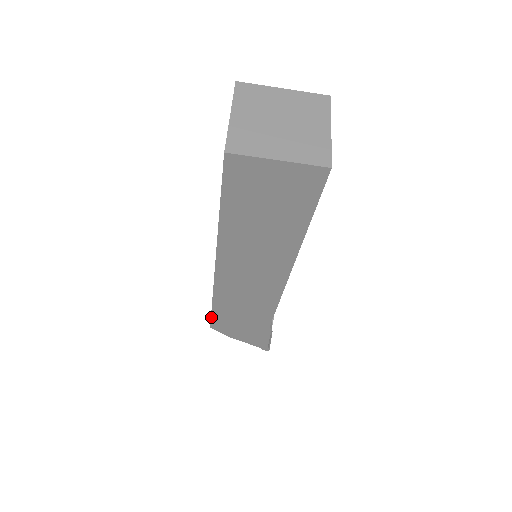
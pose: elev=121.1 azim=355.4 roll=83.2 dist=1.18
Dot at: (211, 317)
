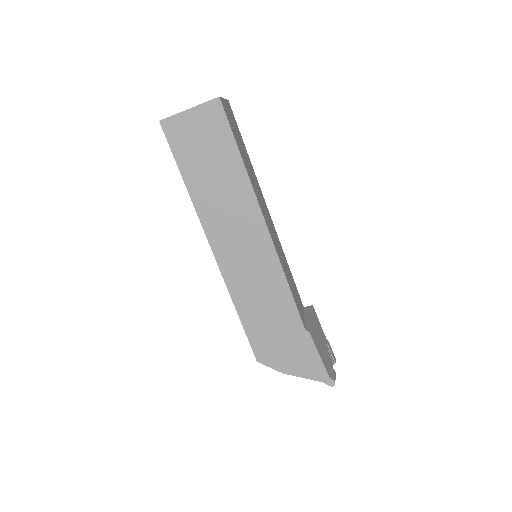
Dot at: (248, 339)
